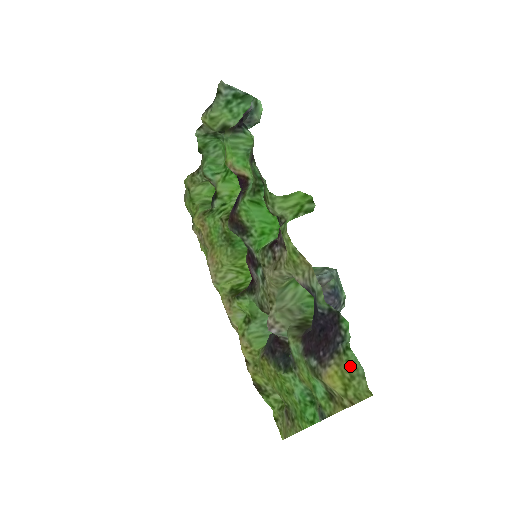
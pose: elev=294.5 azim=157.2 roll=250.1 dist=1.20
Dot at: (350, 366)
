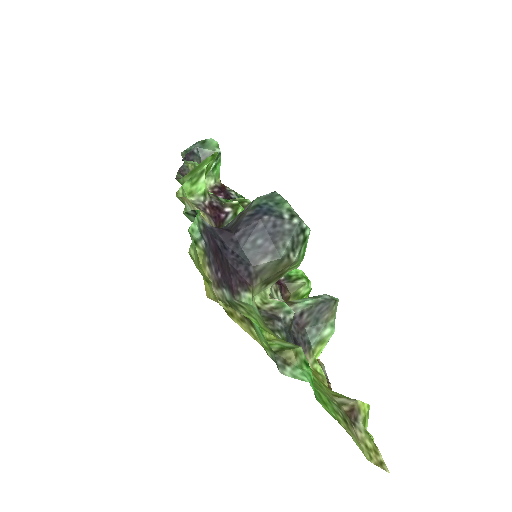
Dot at: (196, 251)
